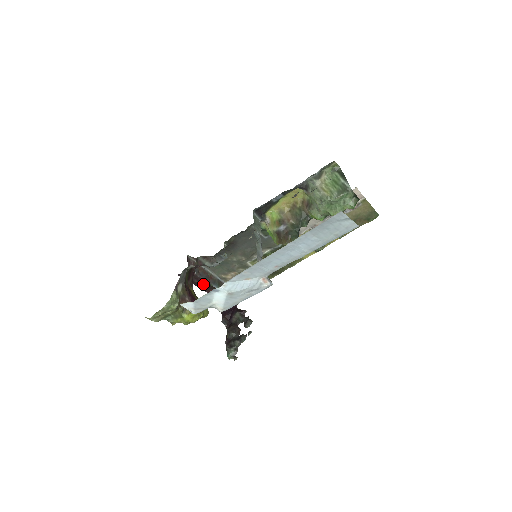
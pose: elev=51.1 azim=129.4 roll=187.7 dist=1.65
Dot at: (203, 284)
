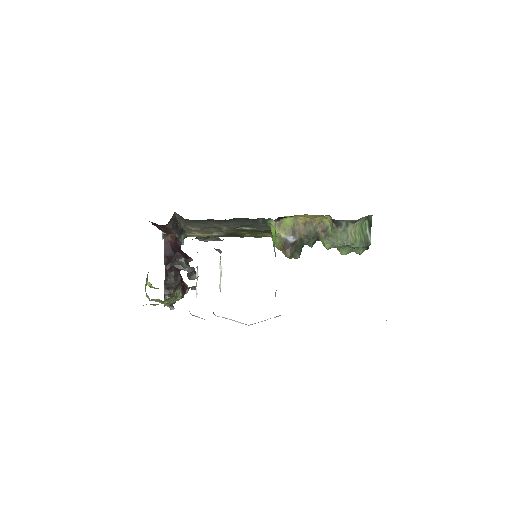
Dot at: occluded
